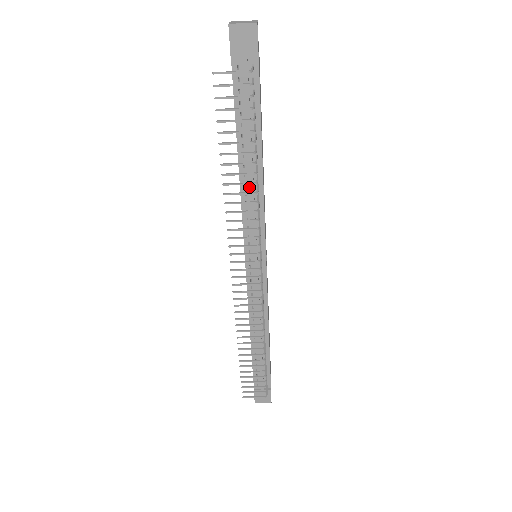
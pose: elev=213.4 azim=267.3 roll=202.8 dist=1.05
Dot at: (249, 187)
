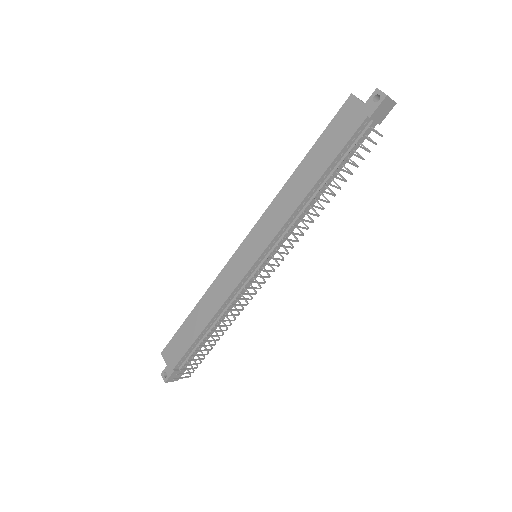
Dot at: (306, 207)
